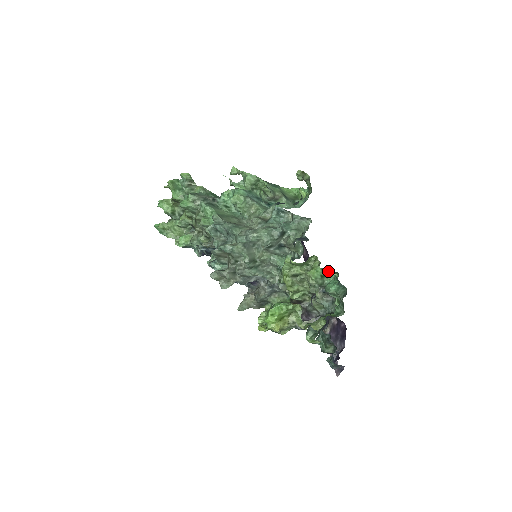
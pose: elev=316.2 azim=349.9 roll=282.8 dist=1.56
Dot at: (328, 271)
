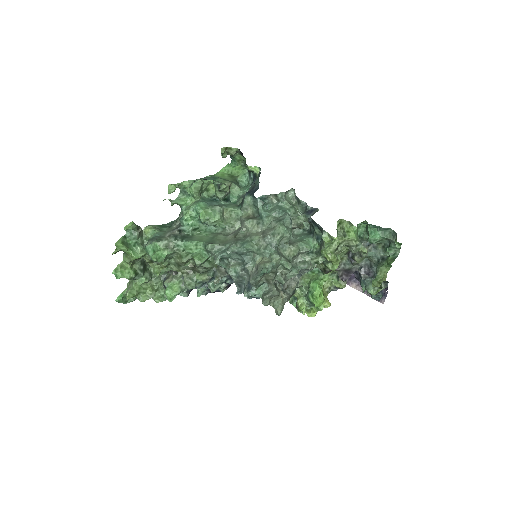
Dot at: occluded
